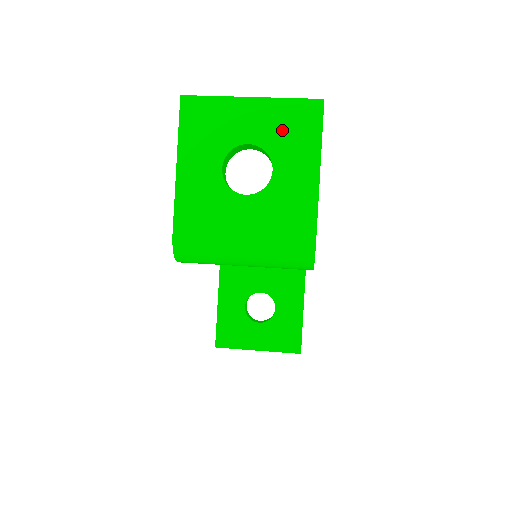
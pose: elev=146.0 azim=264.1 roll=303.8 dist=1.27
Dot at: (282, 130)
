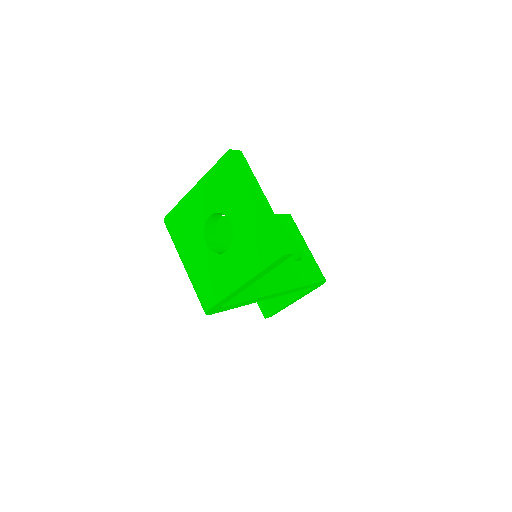
Dot at: (250, 239)
